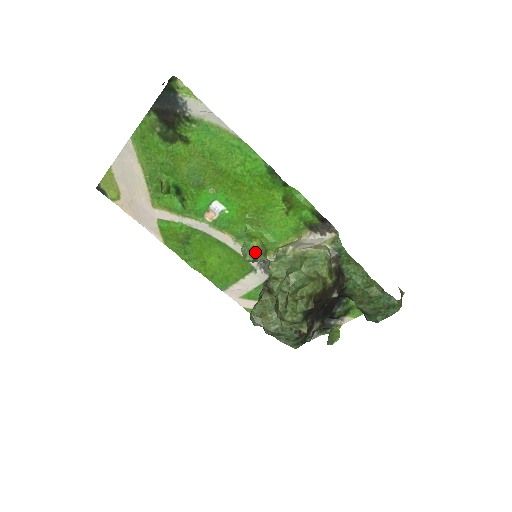
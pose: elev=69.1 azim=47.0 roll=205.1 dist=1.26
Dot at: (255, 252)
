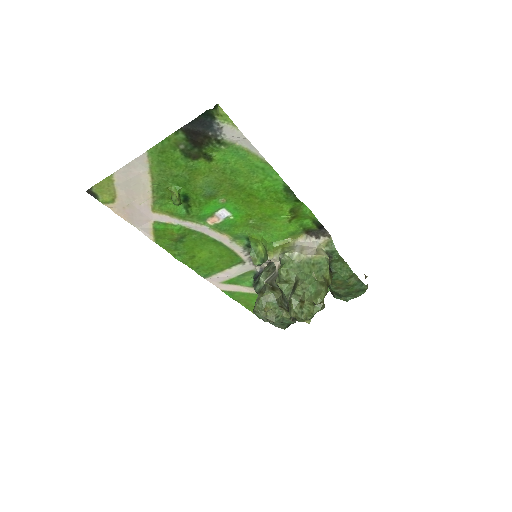
Dot at: (263, 257)
